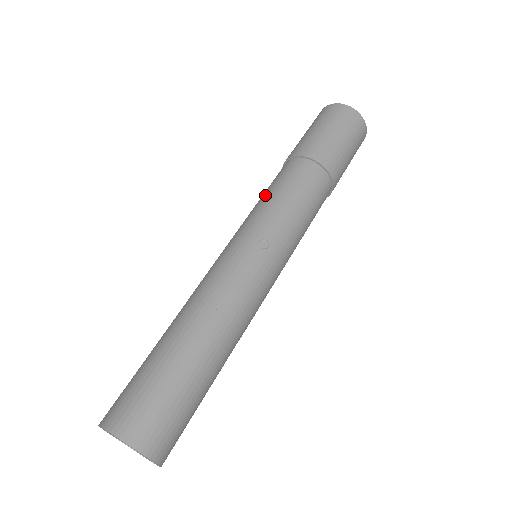
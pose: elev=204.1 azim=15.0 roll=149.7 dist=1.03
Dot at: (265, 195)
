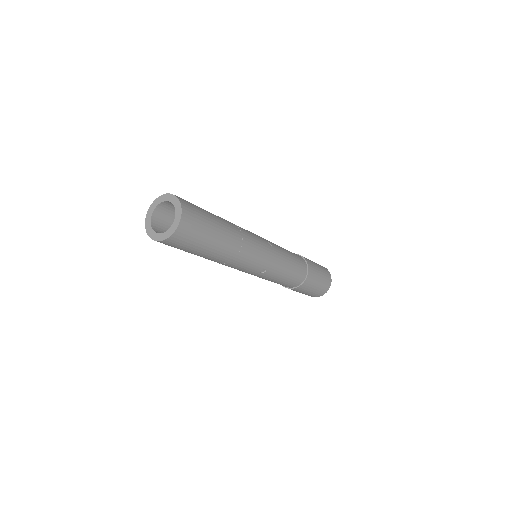
Dot at: occluded
